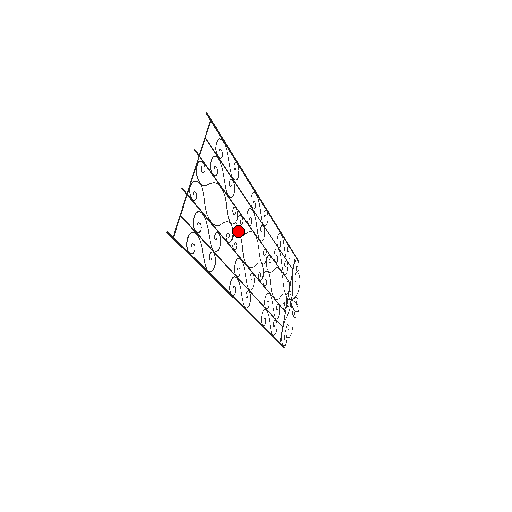
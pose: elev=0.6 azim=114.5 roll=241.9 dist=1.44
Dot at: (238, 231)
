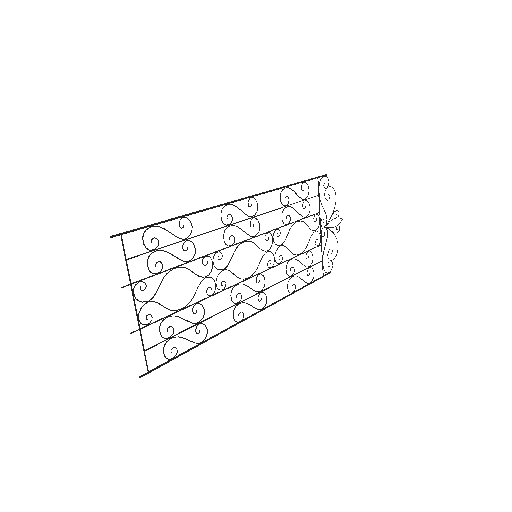
Dot at: (220, 269)
